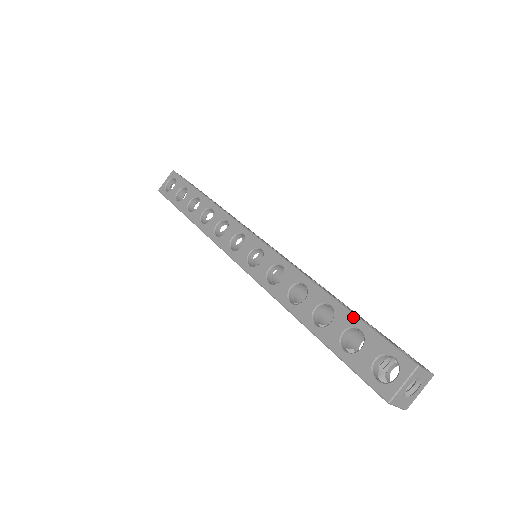
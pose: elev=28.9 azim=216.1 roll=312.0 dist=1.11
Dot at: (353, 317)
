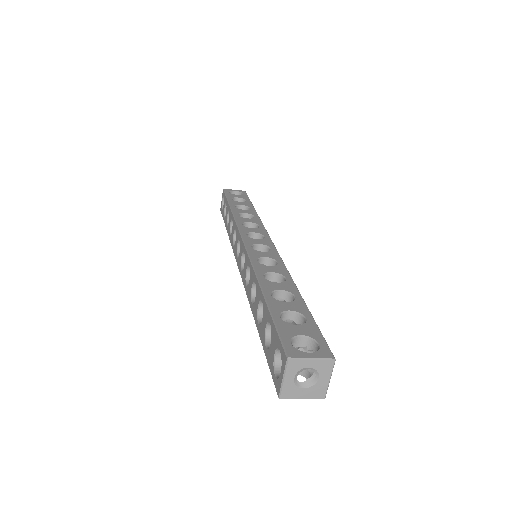
Dot at: (268, 312)
